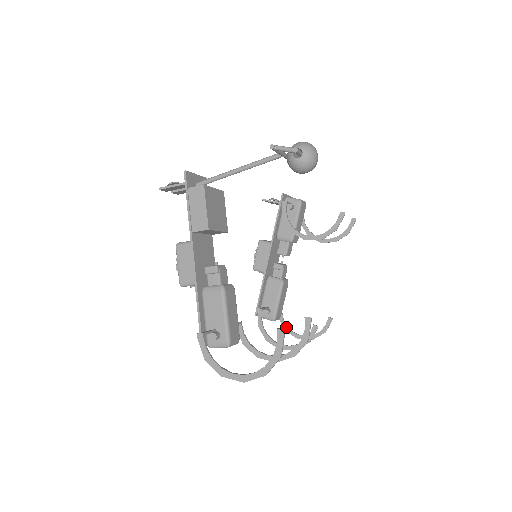
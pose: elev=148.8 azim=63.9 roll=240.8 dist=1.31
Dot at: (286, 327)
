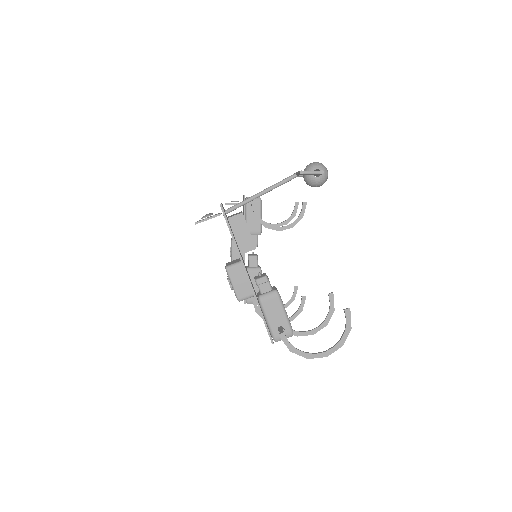
Dot at: occluded
